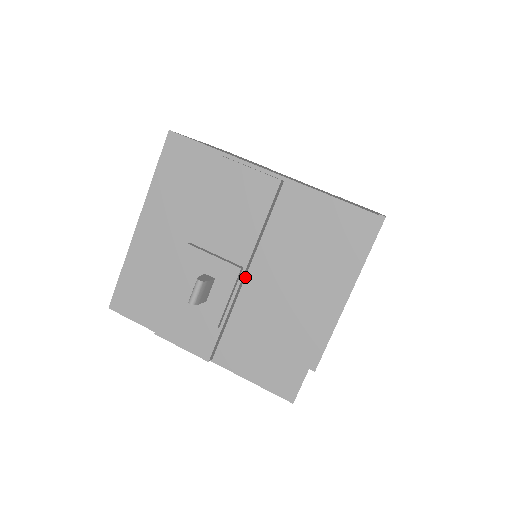
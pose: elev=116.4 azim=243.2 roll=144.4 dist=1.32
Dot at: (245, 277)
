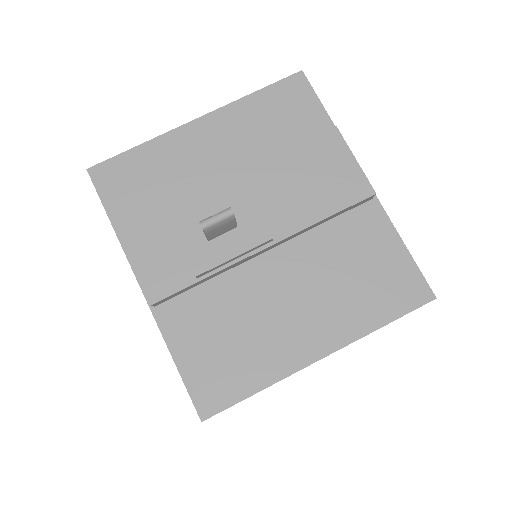
Dot at: (262, 253)
